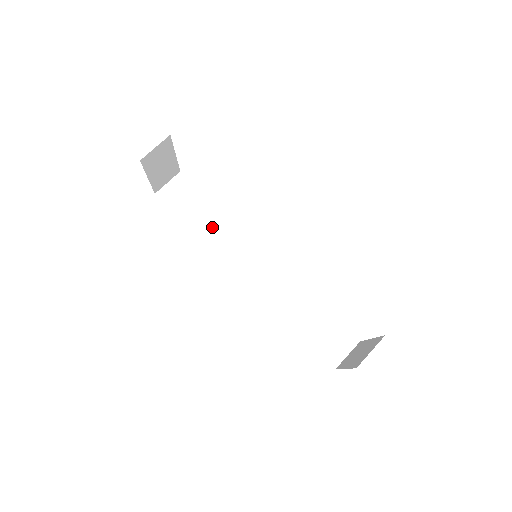
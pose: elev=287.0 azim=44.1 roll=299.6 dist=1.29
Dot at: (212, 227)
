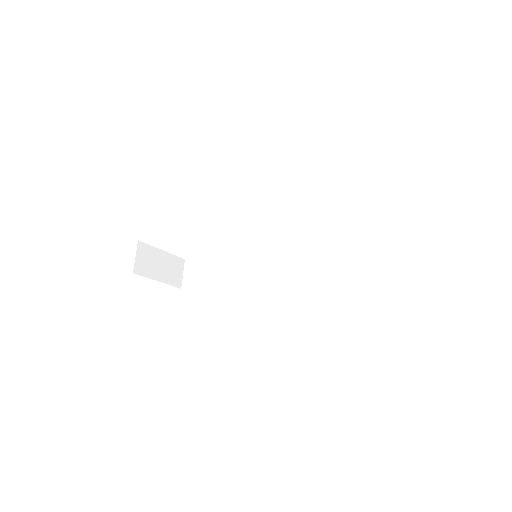
Dot at: (229, 271)
